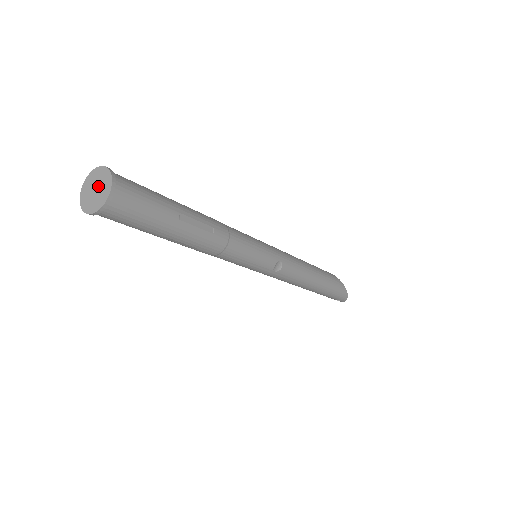
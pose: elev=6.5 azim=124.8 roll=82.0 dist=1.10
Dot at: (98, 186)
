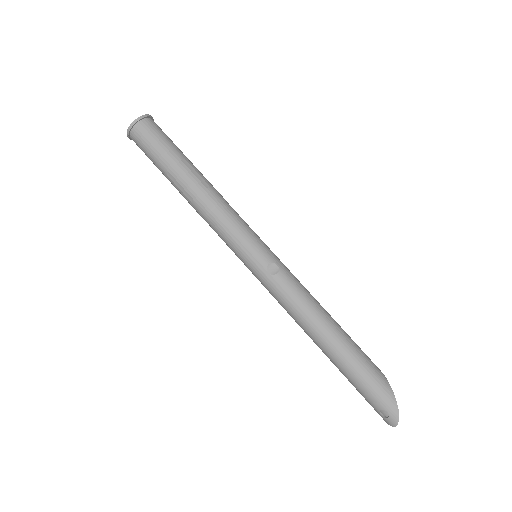
Dot at: occluded
